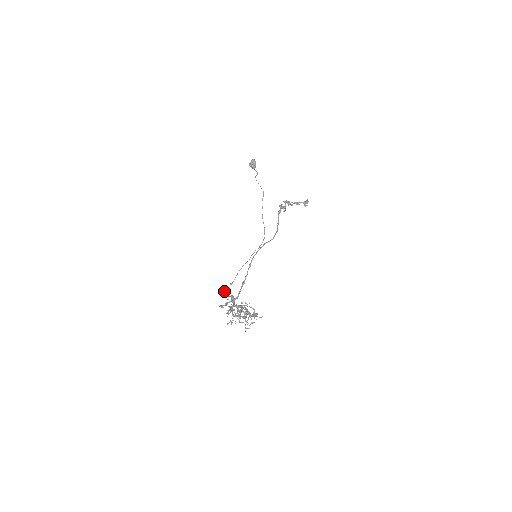
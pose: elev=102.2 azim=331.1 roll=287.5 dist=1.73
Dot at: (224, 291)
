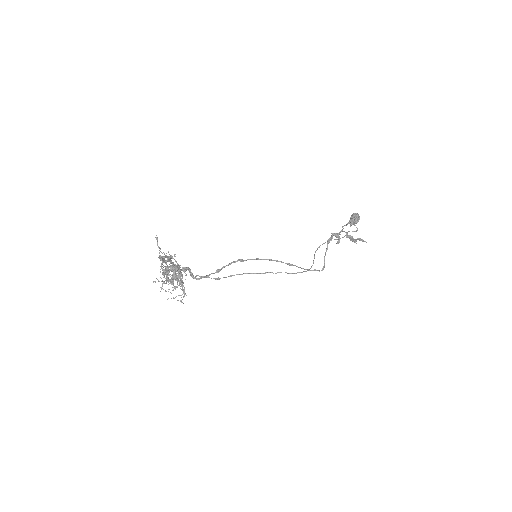
Dot at: occluded
